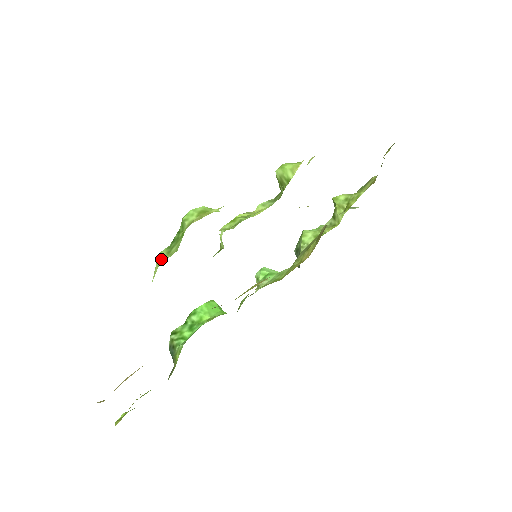
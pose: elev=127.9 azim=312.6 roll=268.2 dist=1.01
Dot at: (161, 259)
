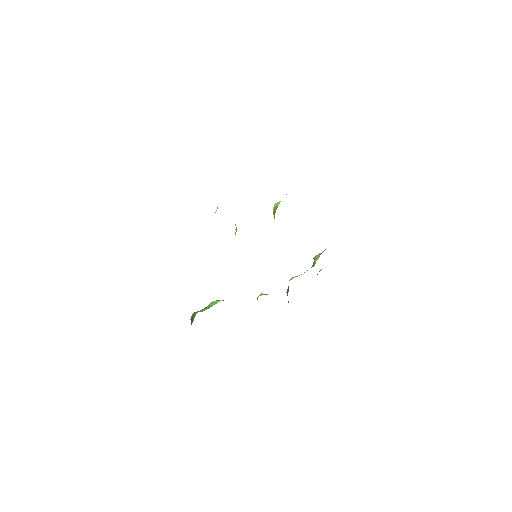
Dot at: occluded
